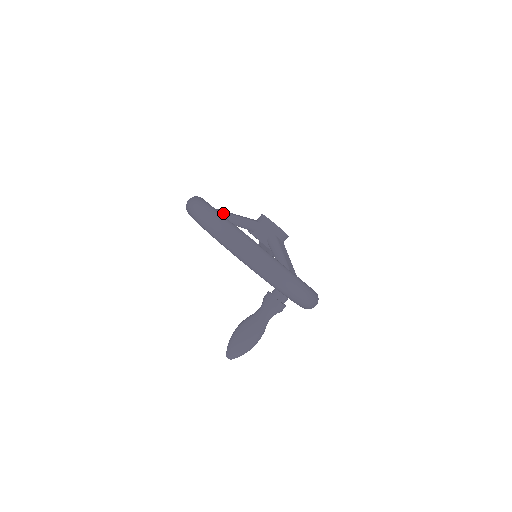
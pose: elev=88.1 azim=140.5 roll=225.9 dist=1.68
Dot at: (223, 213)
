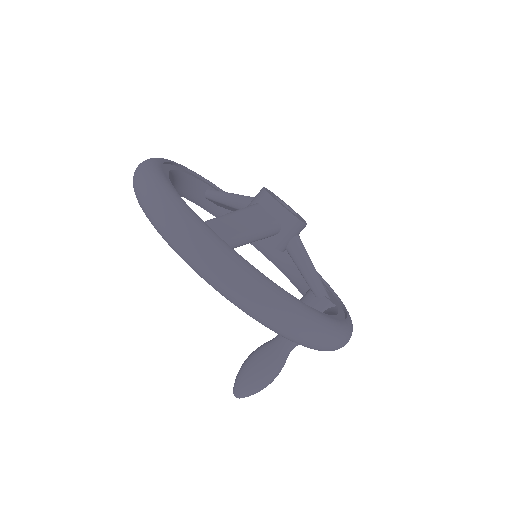
Dot at: (241, 239)
